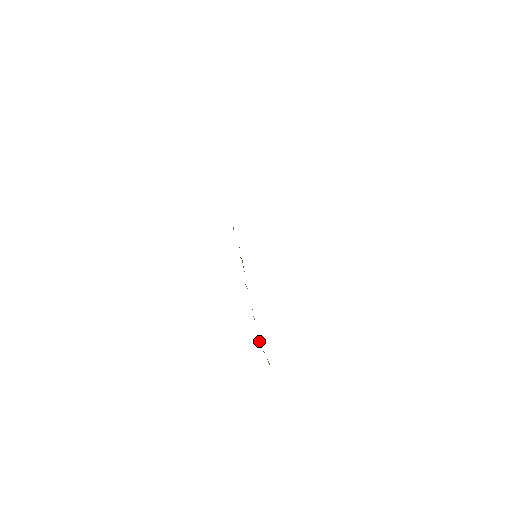
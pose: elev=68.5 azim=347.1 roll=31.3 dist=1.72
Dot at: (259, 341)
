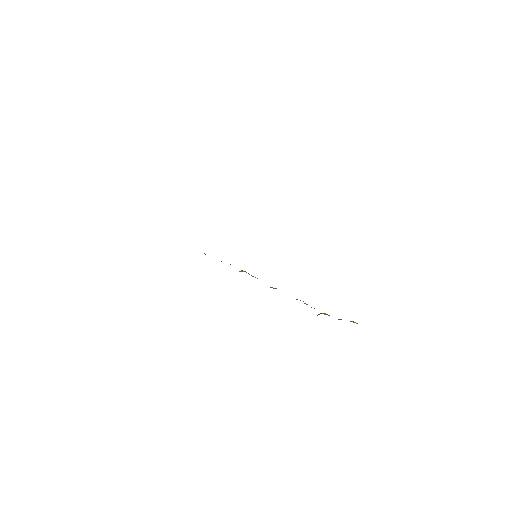
Dot at: occluded
